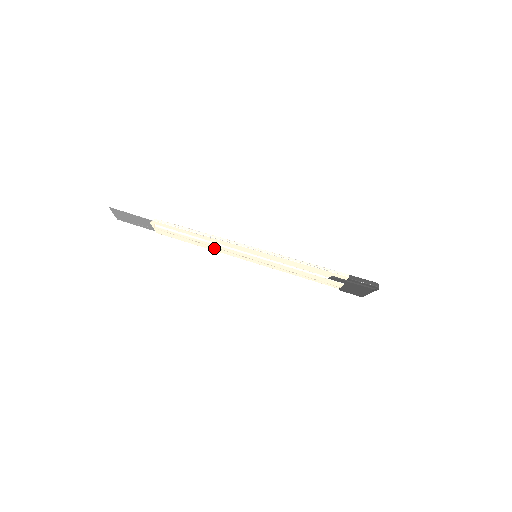
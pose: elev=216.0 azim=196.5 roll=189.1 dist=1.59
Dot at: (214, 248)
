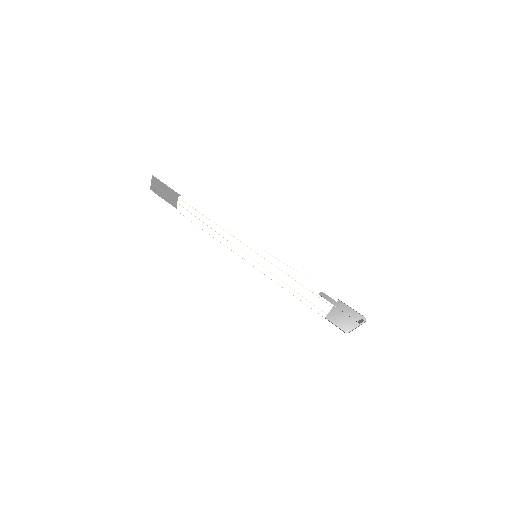
Dot at: (221, 238)
